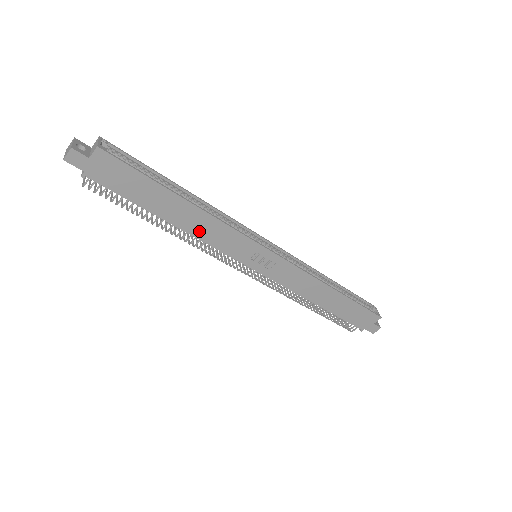
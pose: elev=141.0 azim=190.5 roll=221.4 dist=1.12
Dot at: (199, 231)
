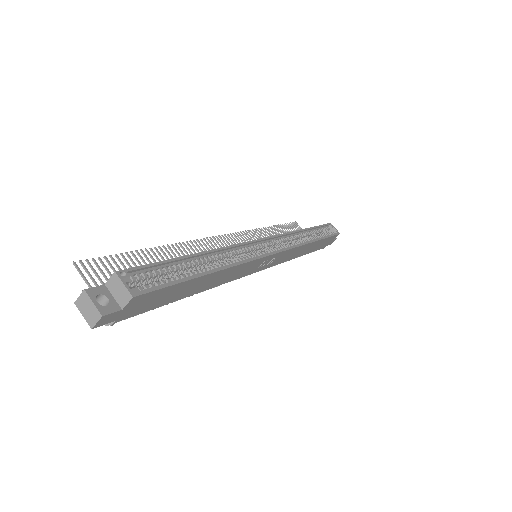
Dot at: (221, 281)
